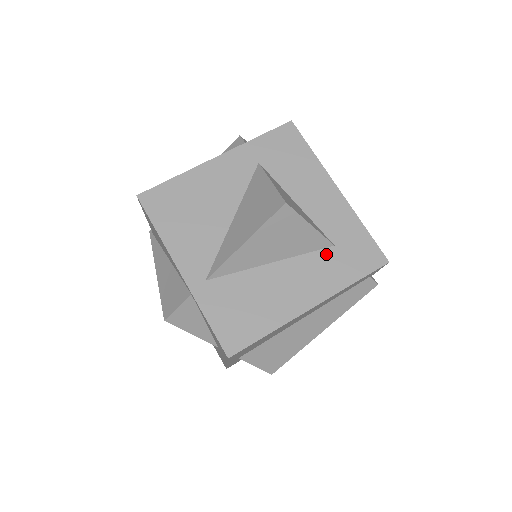
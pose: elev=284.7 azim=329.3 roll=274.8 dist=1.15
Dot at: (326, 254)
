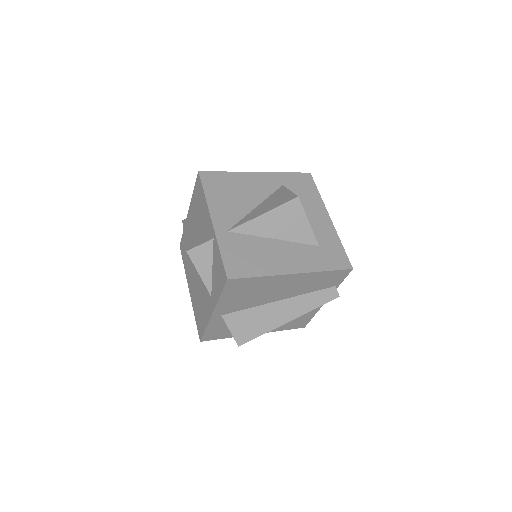
Dot at: (312, 248)
